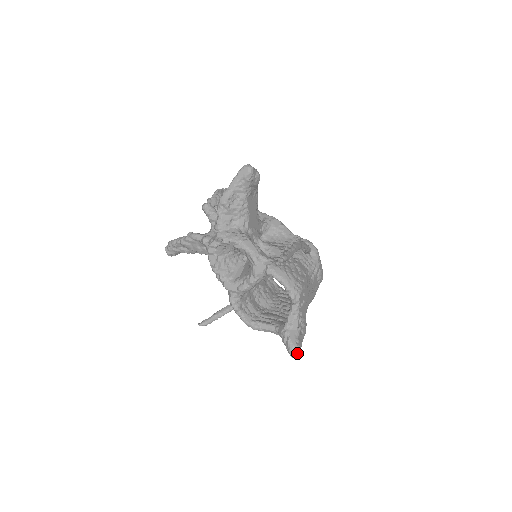
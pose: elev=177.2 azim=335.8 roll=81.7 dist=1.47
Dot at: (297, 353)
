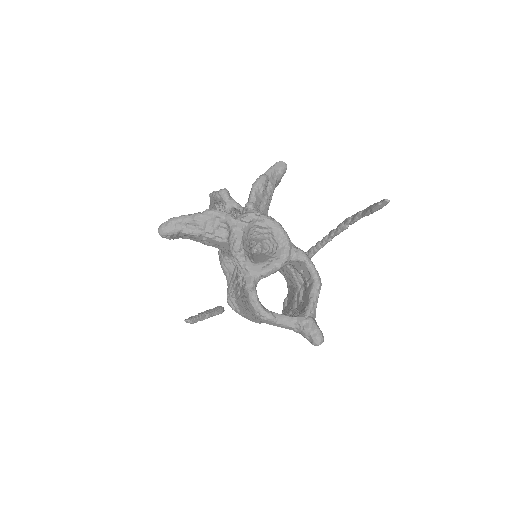
Dot at: (323, 338)
